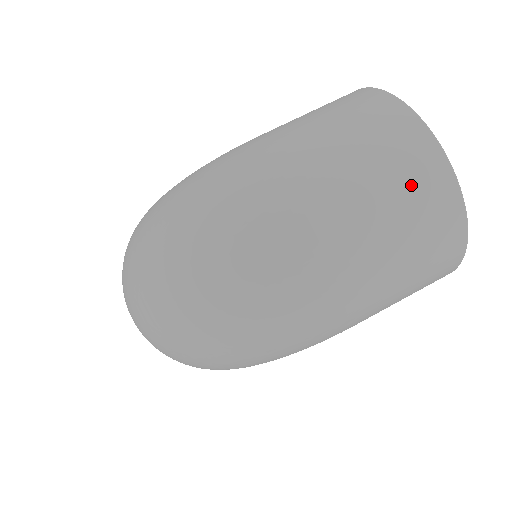
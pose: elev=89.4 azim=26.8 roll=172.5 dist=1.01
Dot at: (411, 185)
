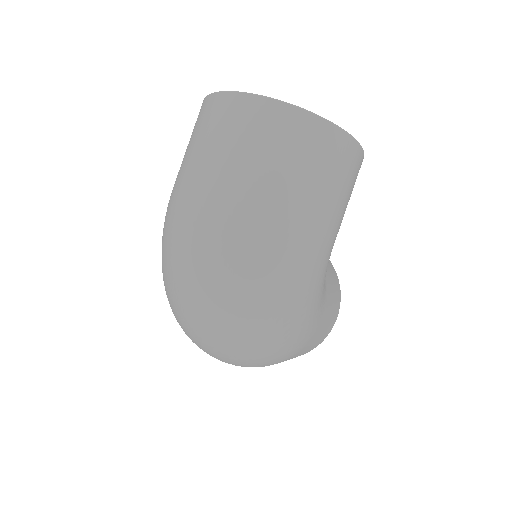
Dot at: (245, 130)
